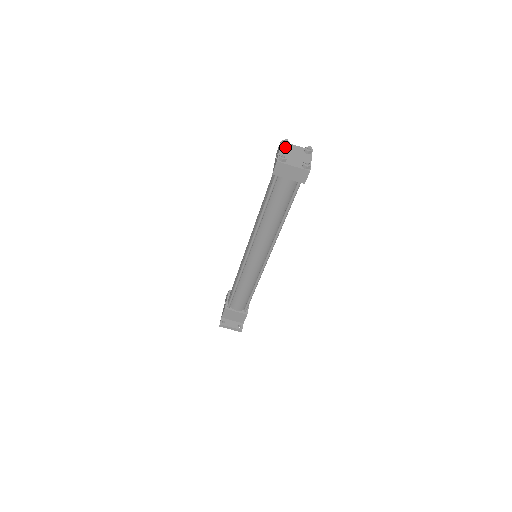
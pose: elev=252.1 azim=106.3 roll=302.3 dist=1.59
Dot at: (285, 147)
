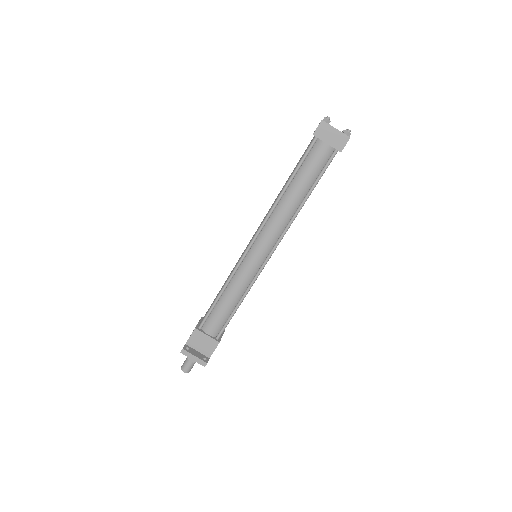
Dot at: occluded
